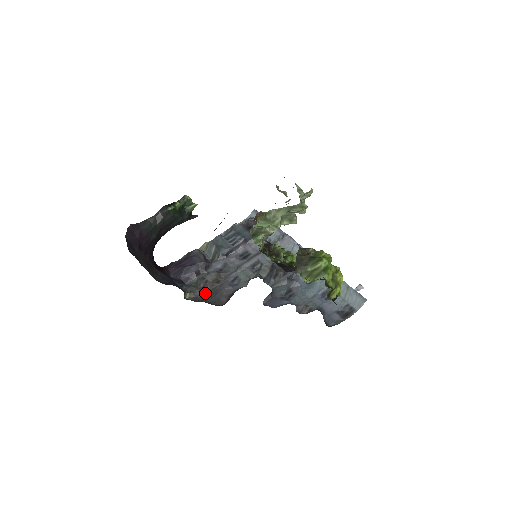
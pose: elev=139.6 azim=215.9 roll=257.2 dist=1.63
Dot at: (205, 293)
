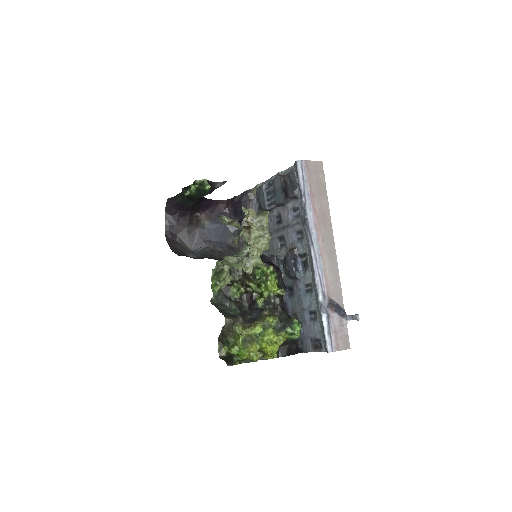
Dot at: occluded
